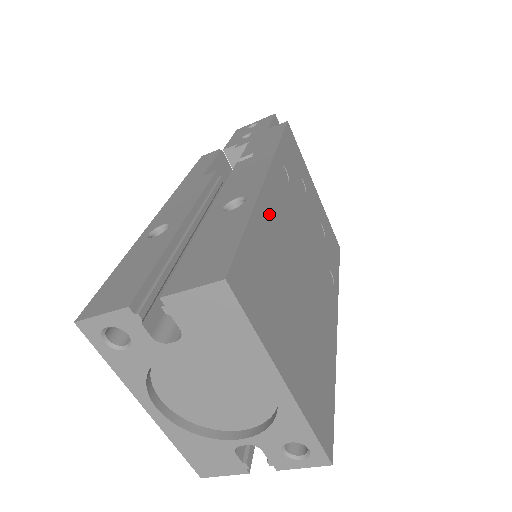
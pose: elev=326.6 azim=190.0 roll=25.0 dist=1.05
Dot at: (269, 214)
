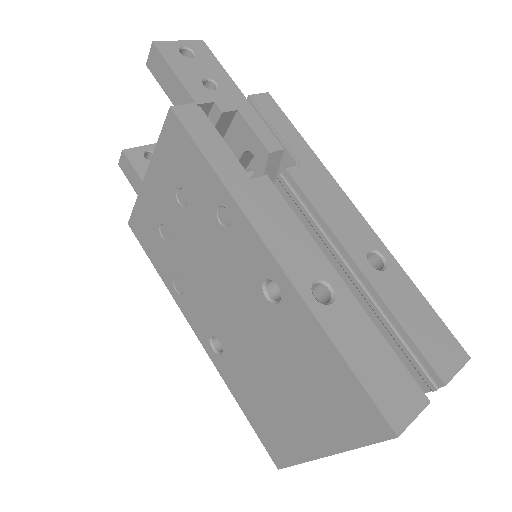
Dot at: occluded
